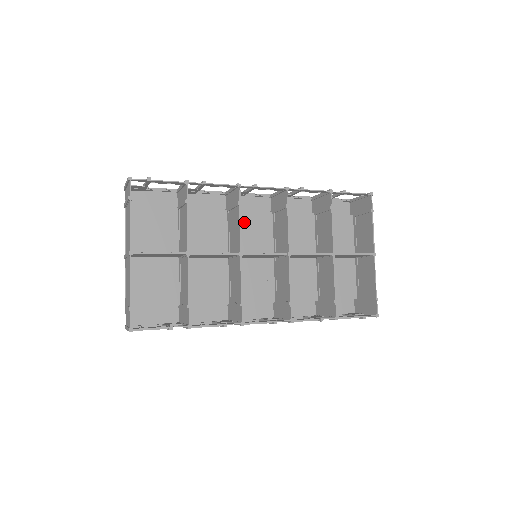
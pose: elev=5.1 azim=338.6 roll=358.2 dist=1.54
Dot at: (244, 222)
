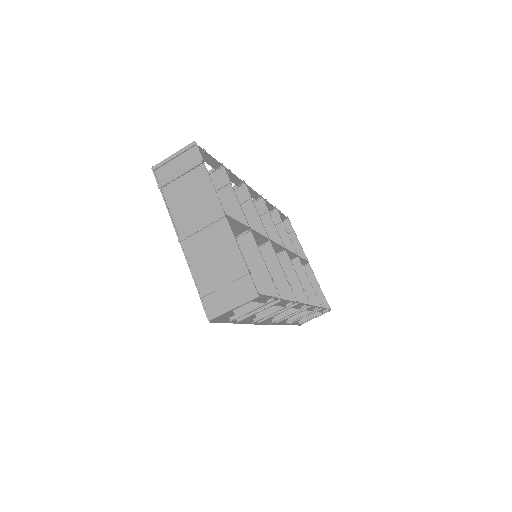
Dot at: occluded
